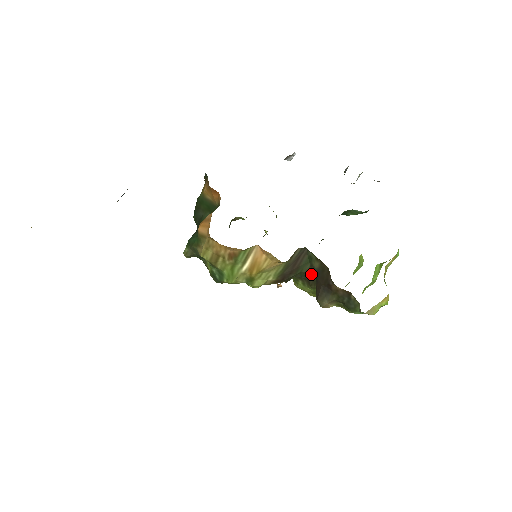
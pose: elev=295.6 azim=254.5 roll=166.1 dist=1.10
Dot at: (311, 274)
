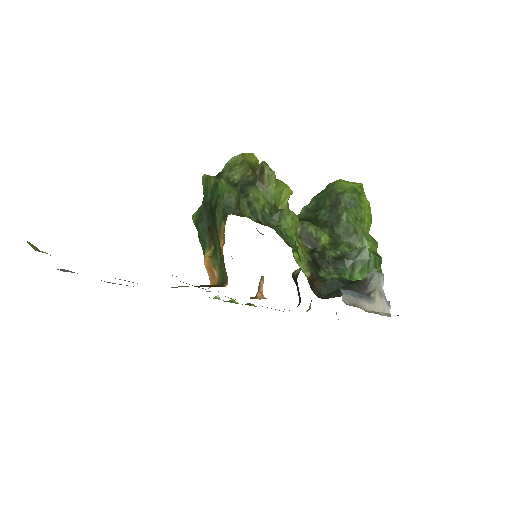
Dot at: occluded
